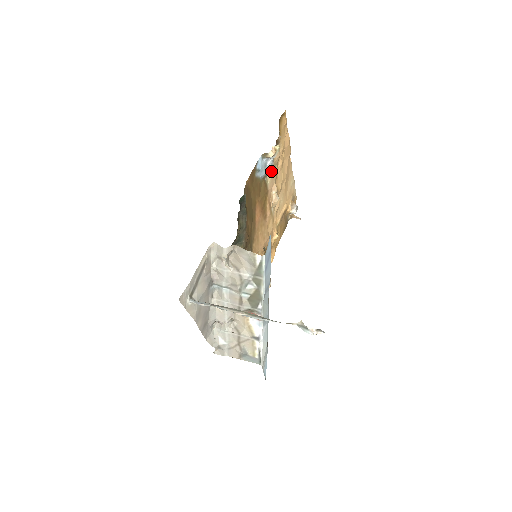
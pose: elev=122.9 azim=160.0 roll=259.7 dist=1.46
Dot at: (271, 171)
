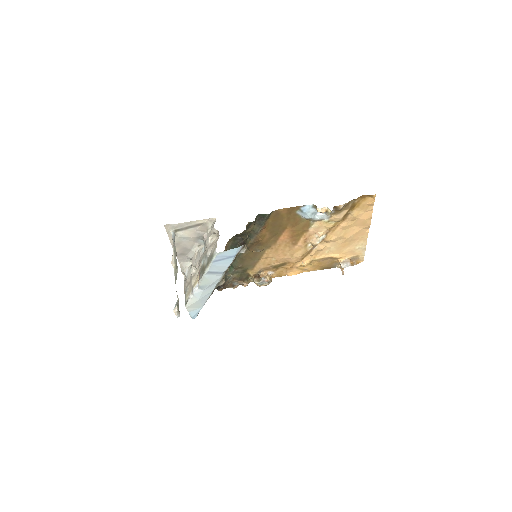
Dot at: (323, 221)
